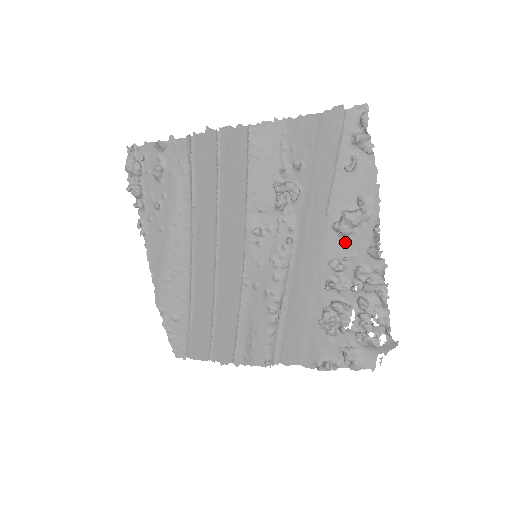
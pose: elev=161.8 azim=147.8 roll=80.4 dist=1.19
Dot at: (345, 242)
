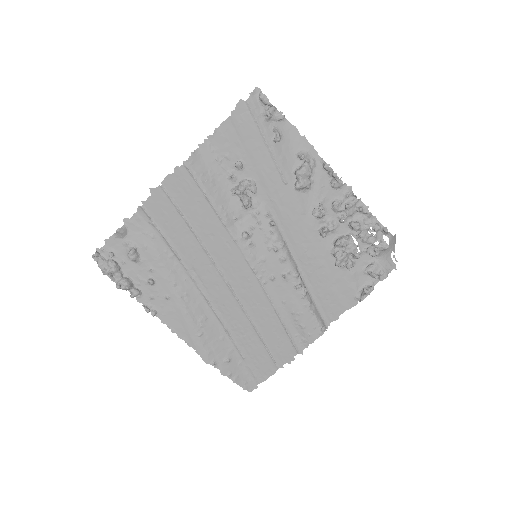
Dot at: (311, 193)
